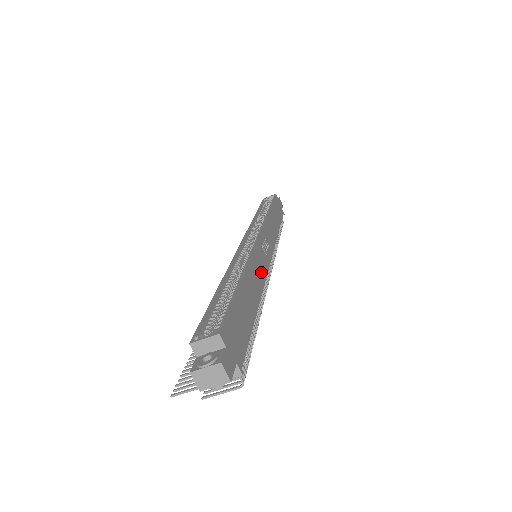
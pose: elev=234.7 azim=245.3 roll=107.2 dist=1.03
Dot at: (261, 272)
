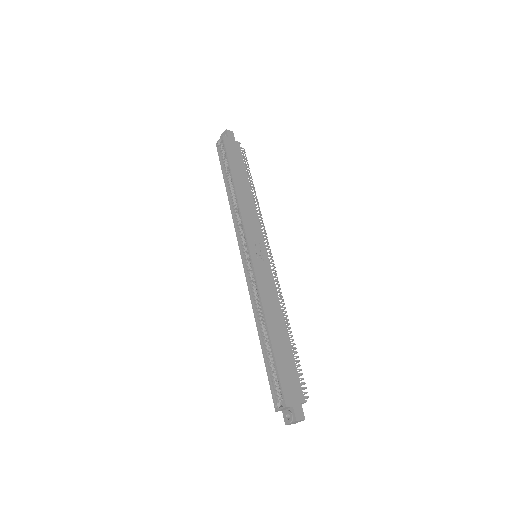
Dot at: (271, 290)
